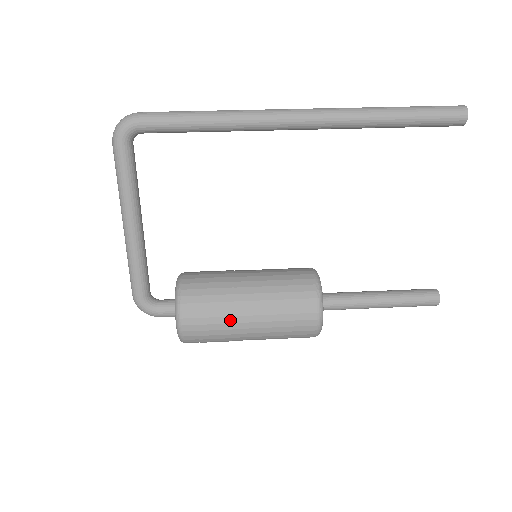
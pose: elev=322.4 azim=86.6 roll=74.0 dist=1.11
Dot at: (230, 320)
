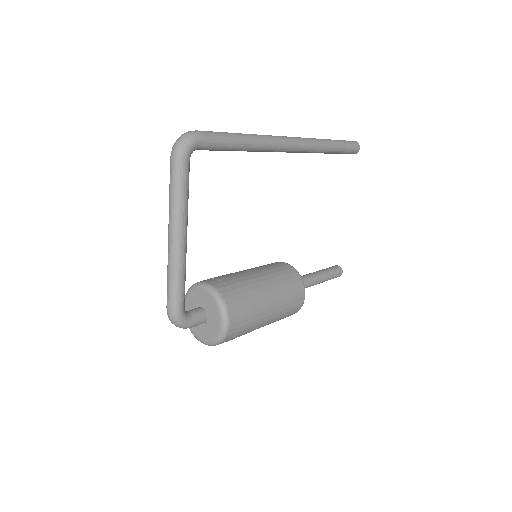
Dot at: (259, 311)
